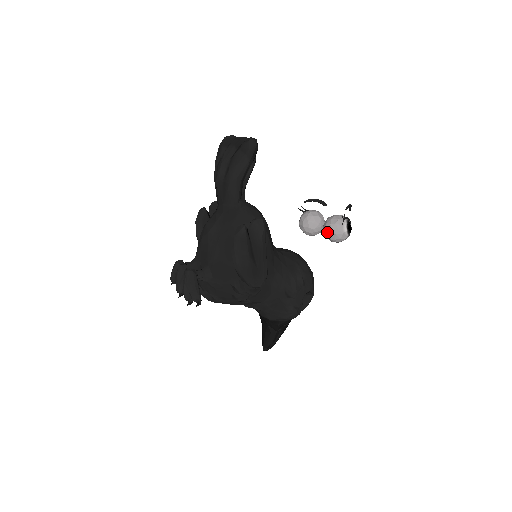
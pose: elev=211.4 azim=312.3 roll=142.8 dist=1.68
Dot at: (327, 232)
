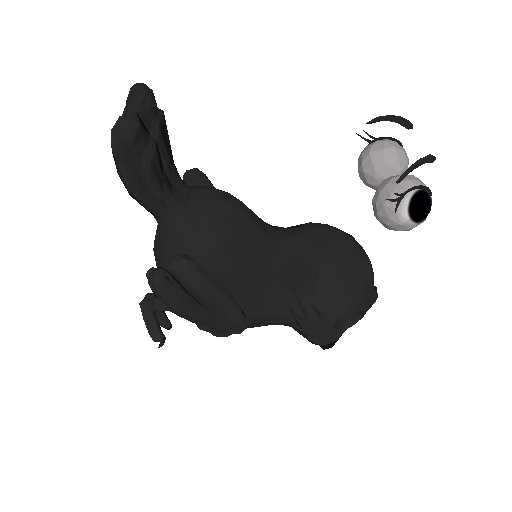
Dot at: (374, 215)
